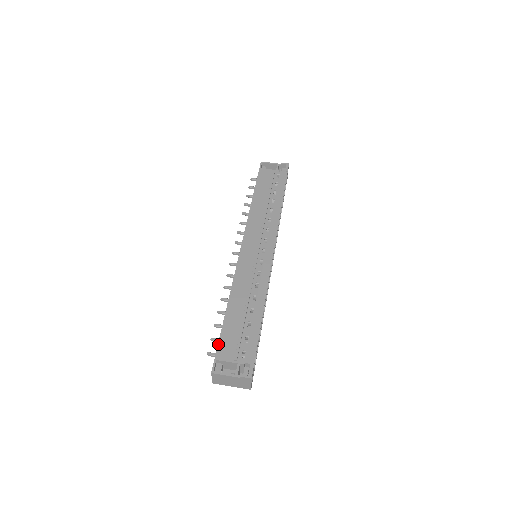
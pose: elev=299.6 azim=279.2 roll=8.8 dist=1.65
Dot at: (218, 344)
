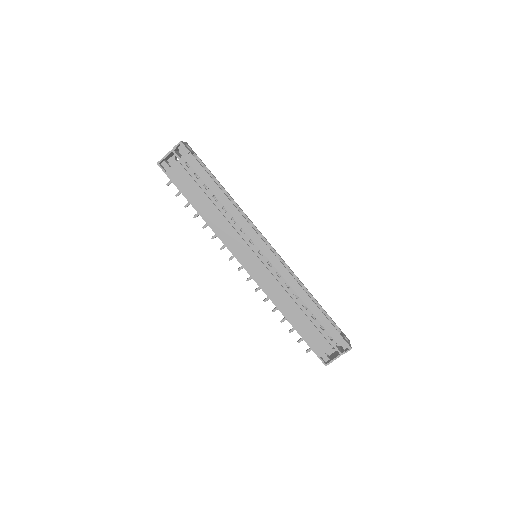
Dot at: occluded
